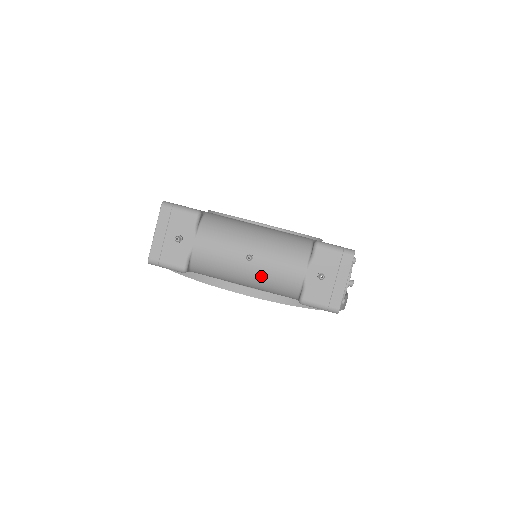
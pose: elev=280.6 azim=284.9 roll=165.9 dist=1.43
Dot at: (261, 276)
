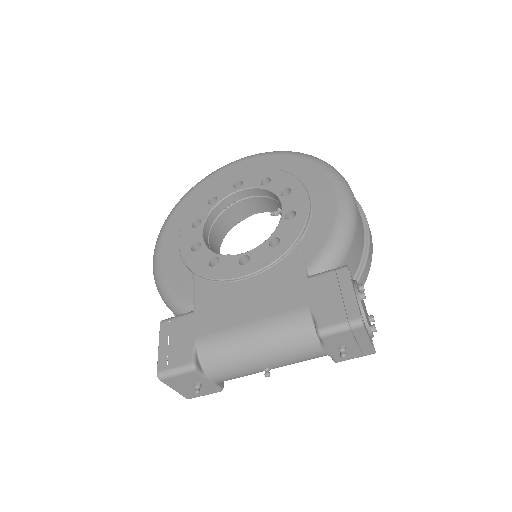
Dot at: occluded
